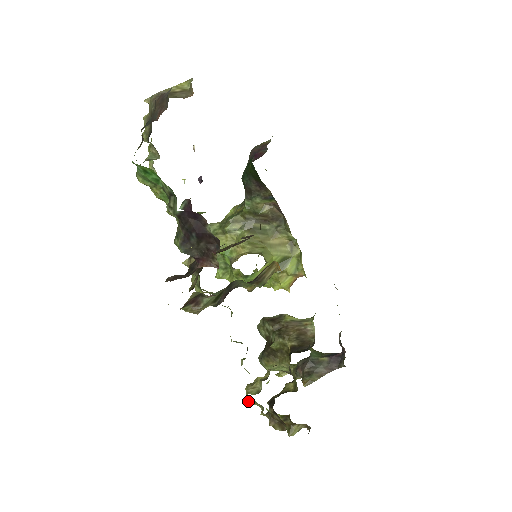
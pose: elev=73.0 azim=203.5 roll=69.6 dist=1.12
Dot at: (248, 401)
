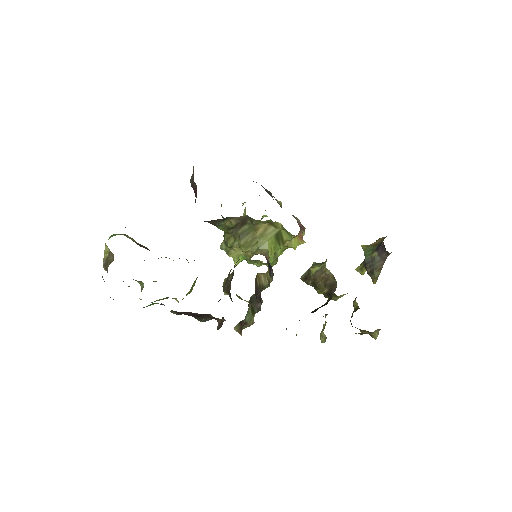
Dot at: occluded
